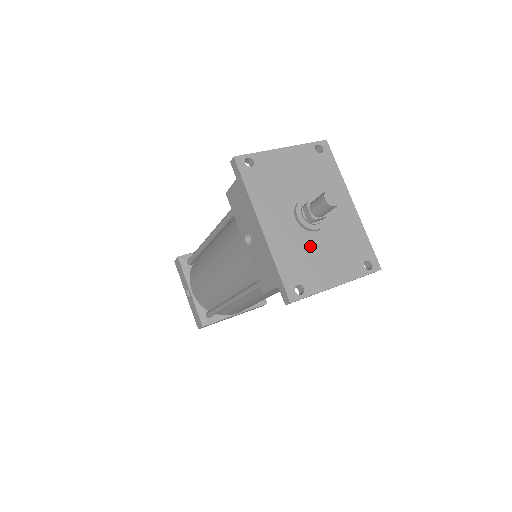
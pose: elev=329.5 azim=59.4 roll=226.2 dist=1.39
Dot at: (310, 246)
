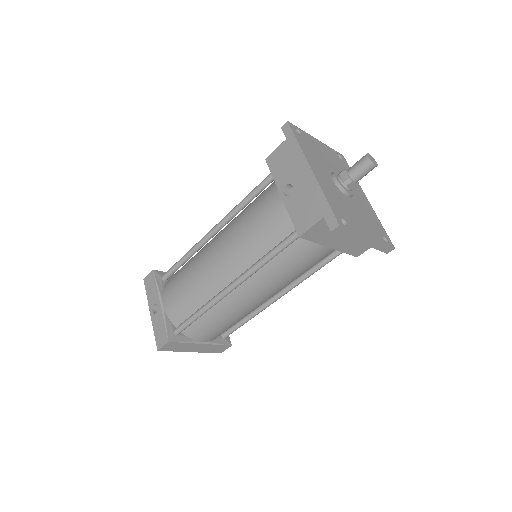
Dot at: (345, 202)
